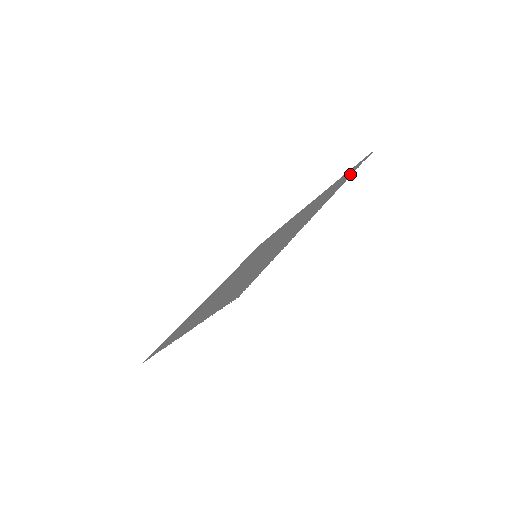
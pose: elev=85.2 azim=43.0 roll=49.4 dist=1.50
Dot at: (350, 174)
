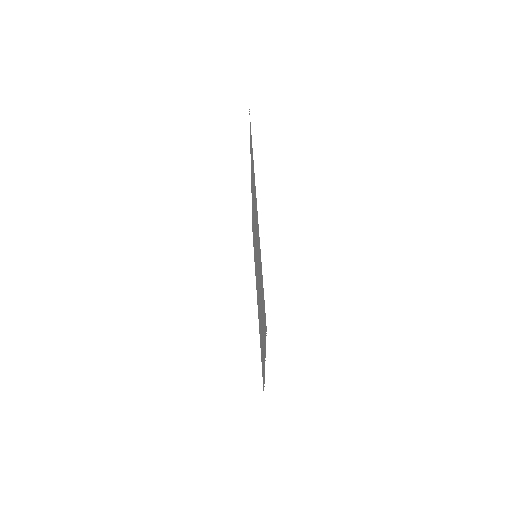
Dot at: occluded
